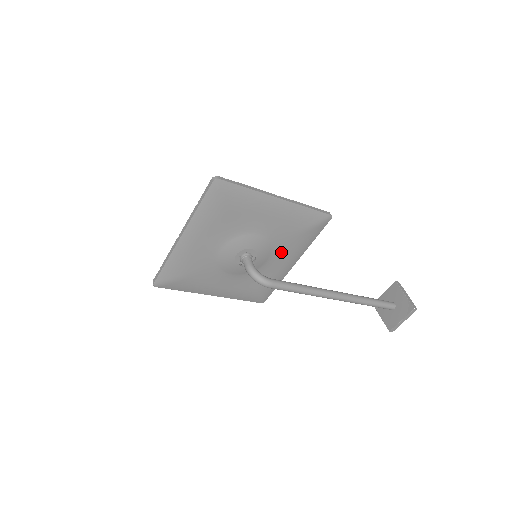
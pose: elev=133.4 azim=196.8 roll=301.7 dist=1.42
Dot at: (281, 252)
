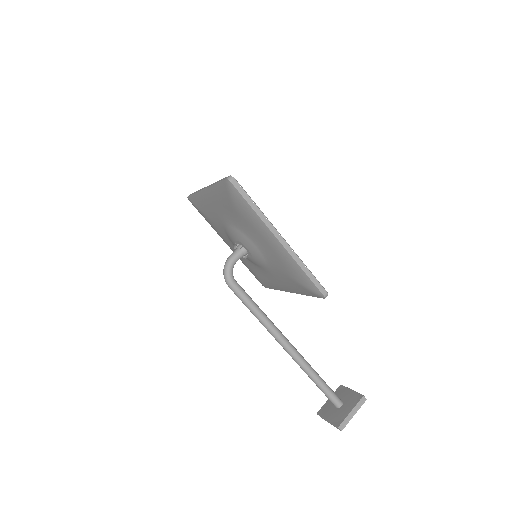
Dot at: (276, 274)
